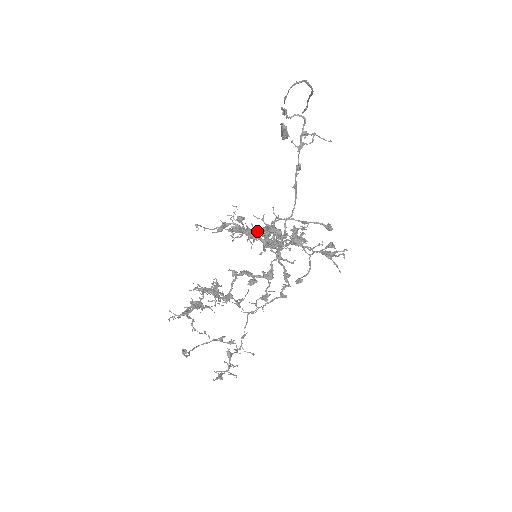
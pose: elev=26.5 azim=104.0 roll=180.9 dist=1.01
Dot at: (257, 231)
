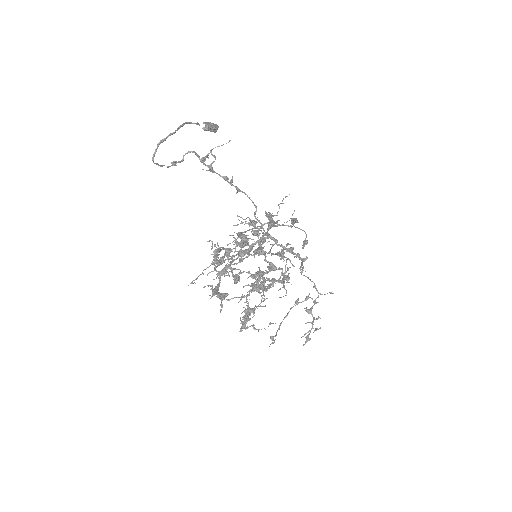
Dot at: occluded
